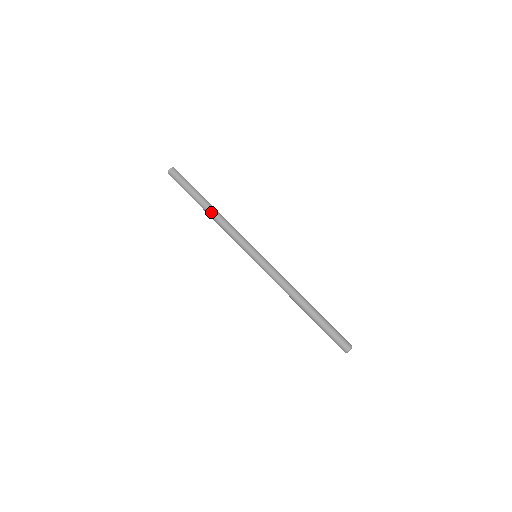
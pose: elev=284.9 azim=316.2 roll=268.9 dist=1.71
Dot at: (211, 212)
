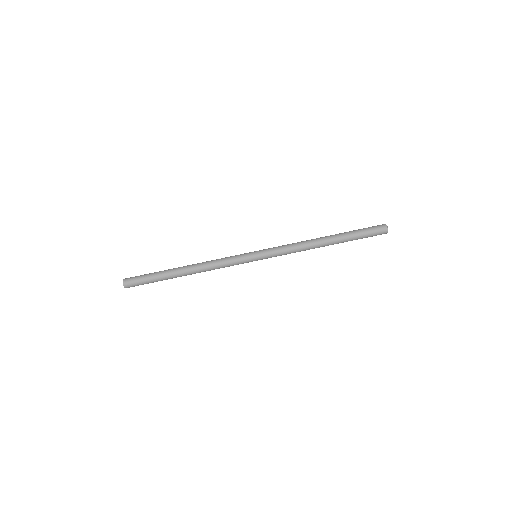
Dot at: (190, 272)
